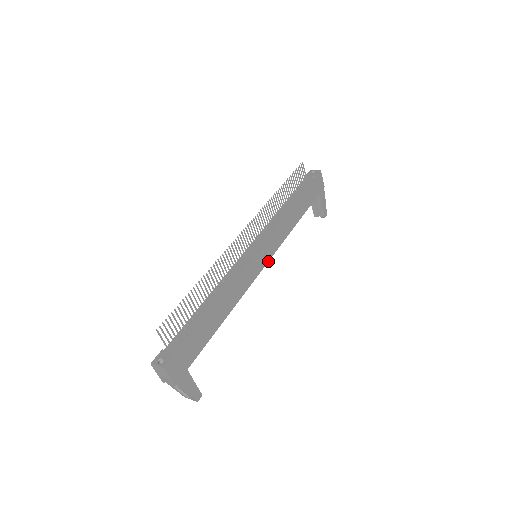
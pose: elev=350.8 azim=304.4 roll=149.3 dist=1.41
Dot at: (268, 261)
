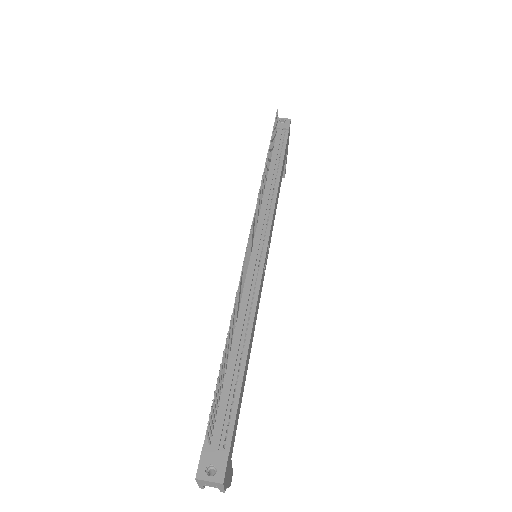
Dot at: occluded
